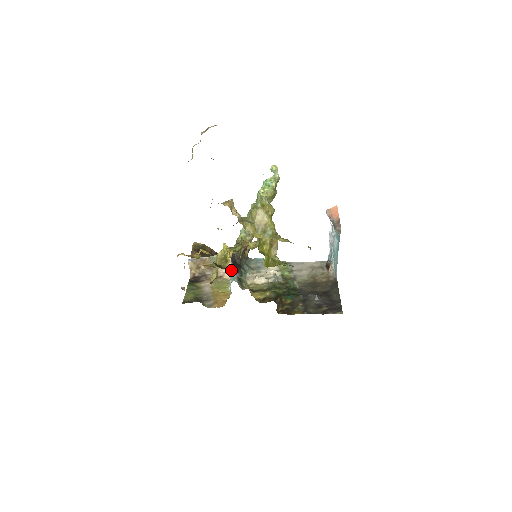
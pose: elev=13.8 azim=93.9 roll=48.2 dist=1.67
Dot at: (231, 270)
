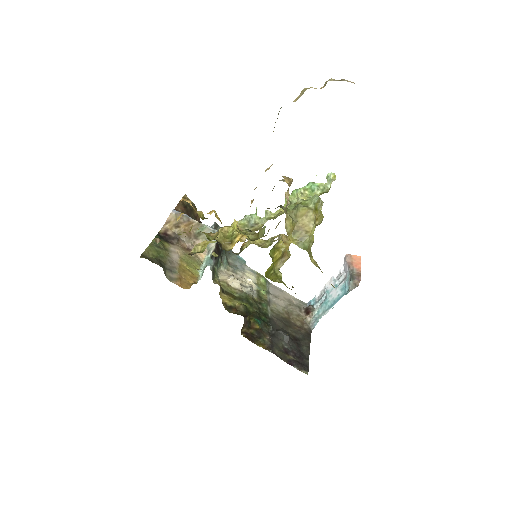
Dot at: occluded
